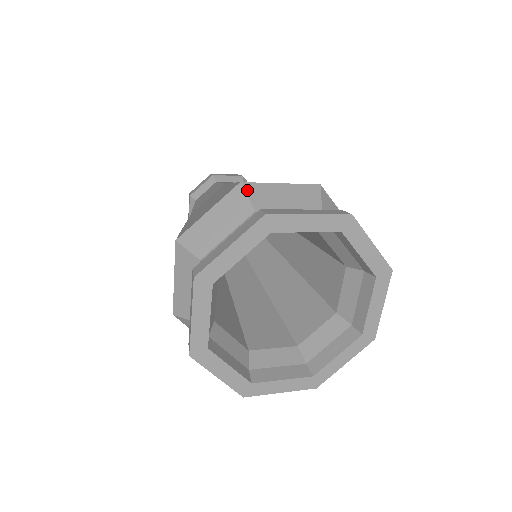
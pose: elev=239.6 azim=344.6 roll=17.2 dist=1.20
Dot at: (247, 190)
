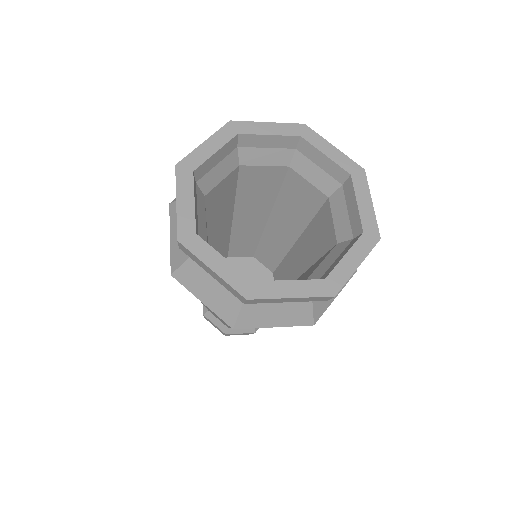
Dot at: occluded
